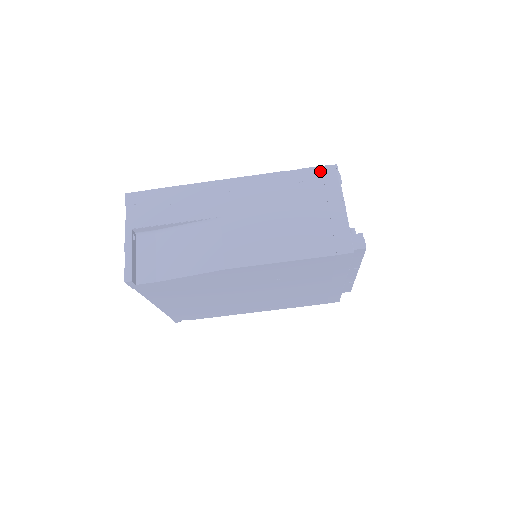
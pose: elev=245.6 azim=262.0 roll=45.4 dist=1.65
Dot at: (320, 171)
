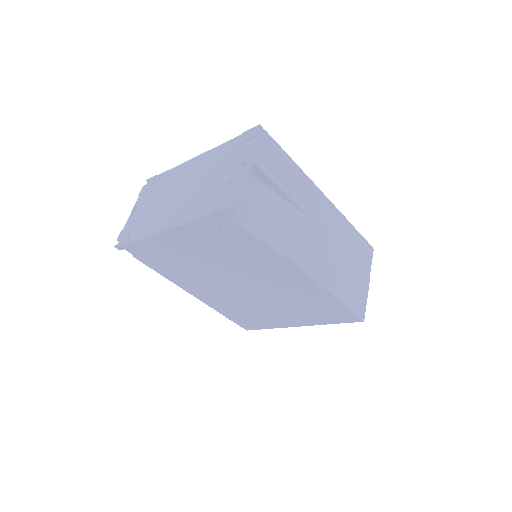
Dot at: (367, 245)
